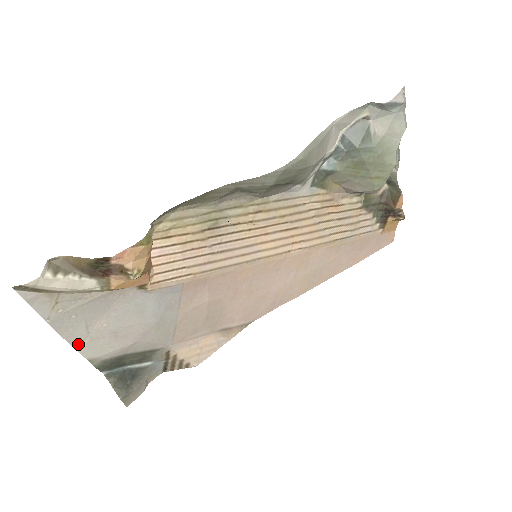
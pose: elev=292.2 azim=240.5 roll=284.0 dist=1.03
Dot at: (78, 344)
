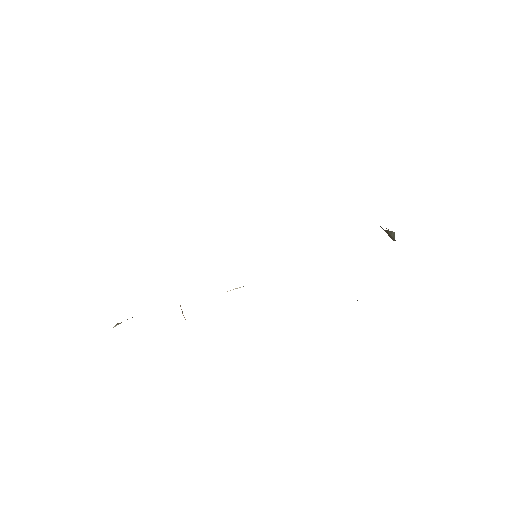
Dot at: occluded
